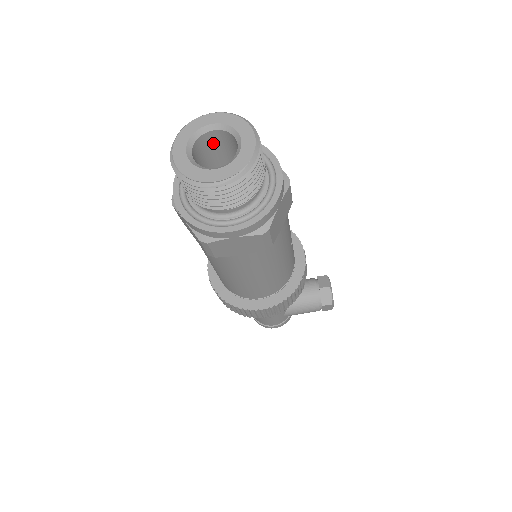
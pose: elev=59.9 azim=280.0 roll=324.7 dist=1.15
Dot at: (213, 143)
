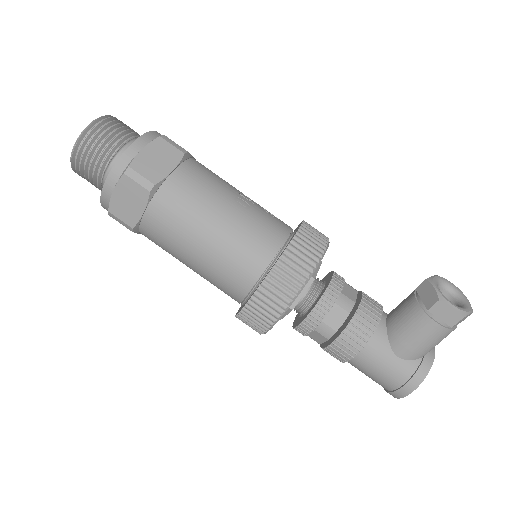
Dot at: occluded
